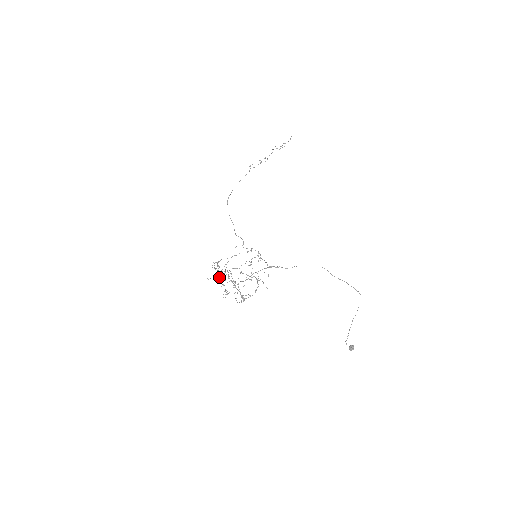
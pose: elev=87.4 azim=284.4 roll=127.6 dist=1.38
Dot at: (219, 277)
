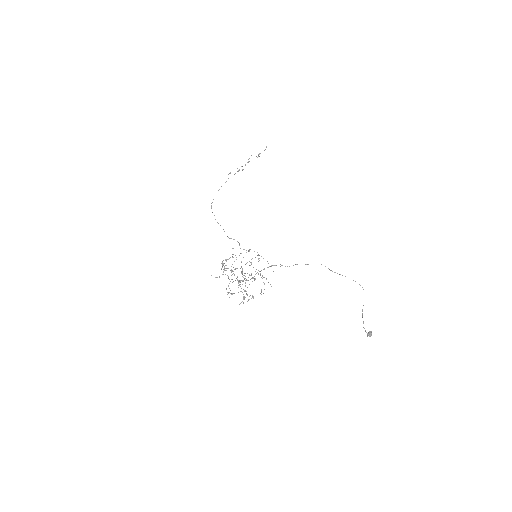
Dot at: occluded
